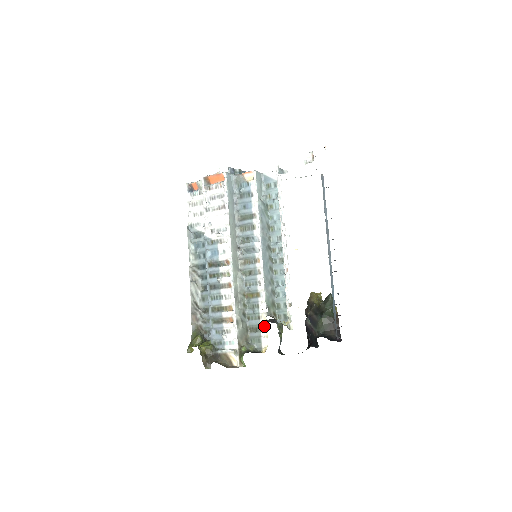
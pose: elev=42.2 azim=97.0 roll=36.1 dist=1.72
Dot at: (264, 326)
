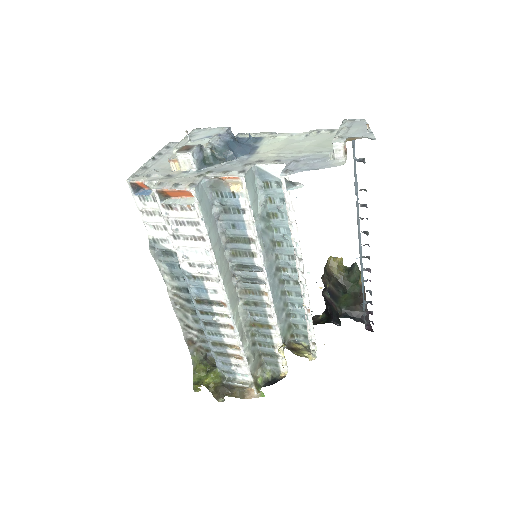
Dot at: (281, 356)
